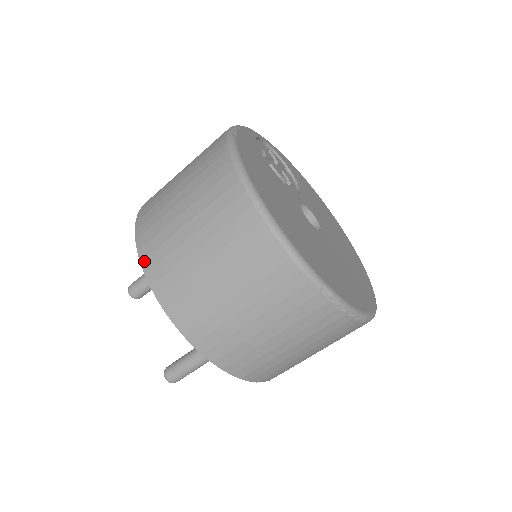
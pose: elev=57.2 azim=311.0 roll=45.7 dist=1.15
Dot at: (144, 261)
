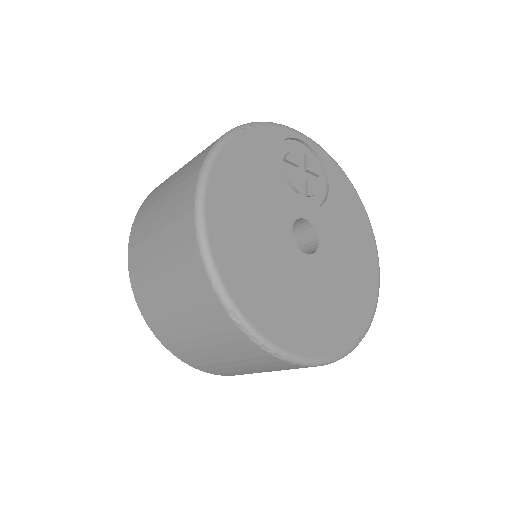
Dot at: (133, 227)
